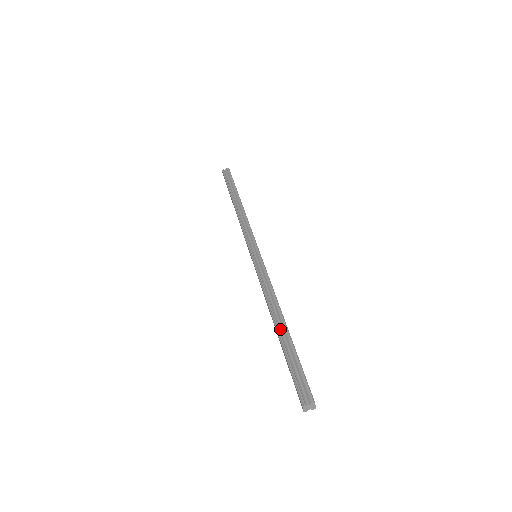
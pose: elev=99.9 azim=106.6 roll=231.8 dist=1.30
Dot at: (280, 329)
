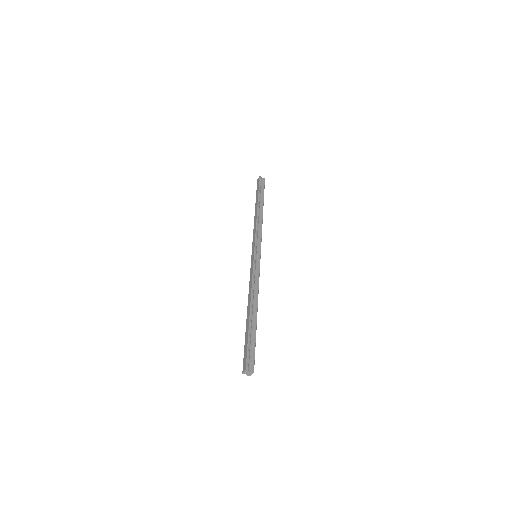
Dot at: (252, 315)
